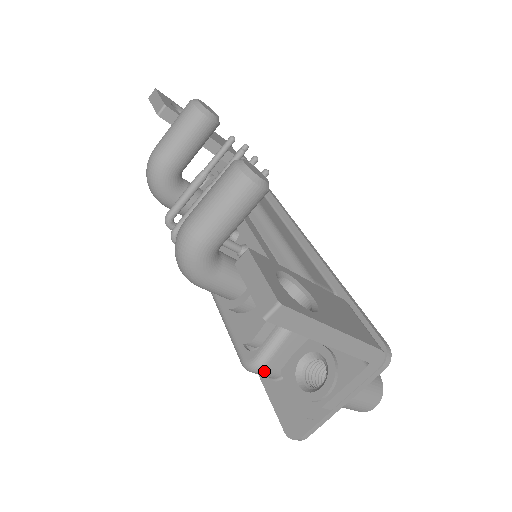
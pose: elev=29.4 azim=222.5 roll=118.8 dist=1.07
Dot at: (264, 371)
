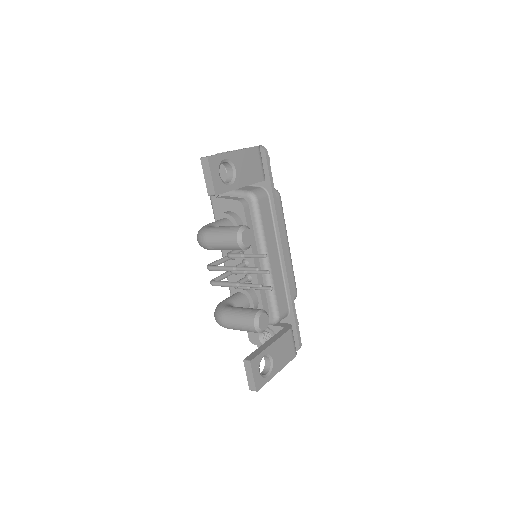
Dot at: occluded
